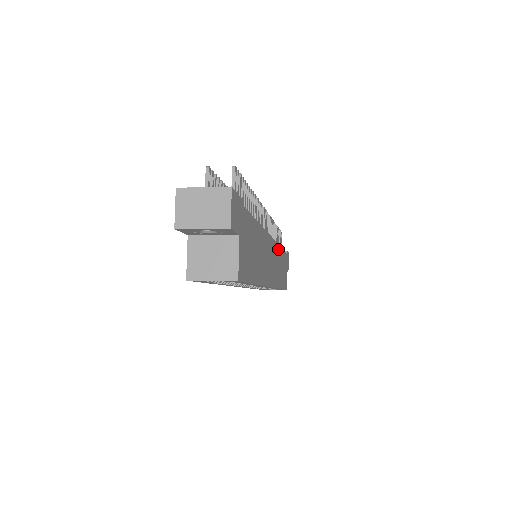
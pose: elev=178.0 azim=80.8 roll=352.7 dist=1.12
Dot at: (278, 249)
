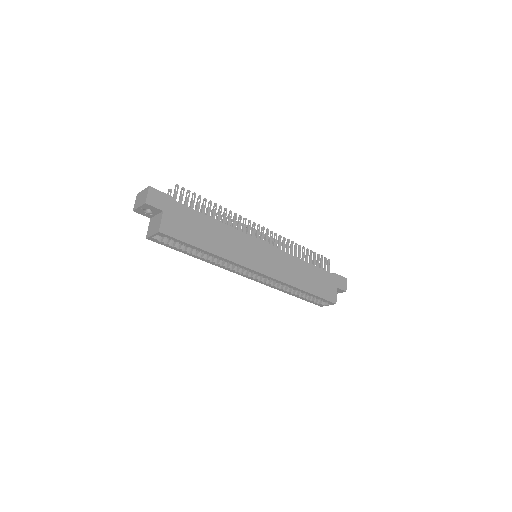
Dot at: (289, 257)
